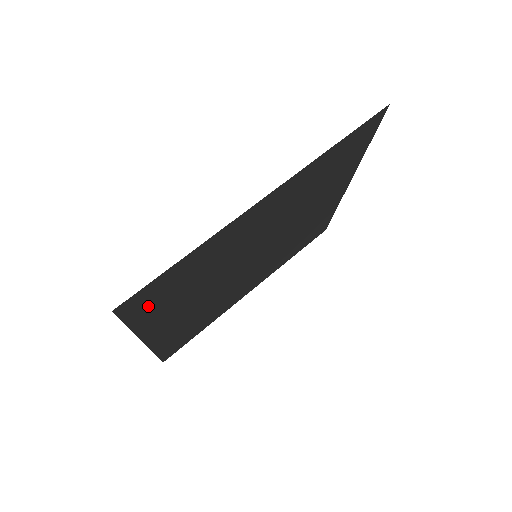
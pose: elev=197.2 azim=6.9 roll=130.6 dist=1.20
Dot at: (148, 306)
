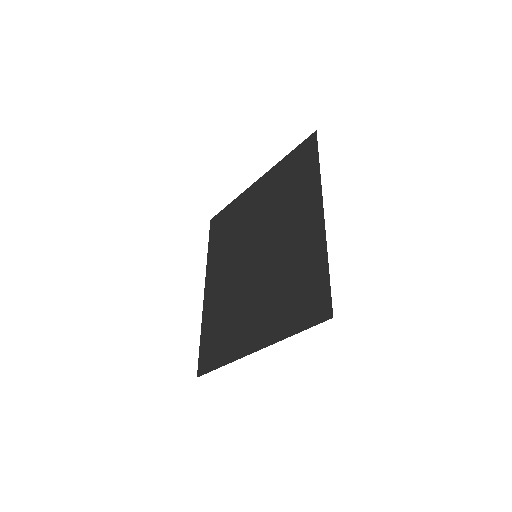
Dot at: (304, 312)
